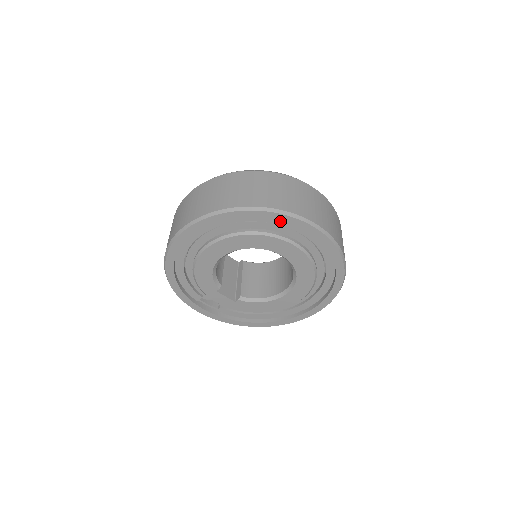
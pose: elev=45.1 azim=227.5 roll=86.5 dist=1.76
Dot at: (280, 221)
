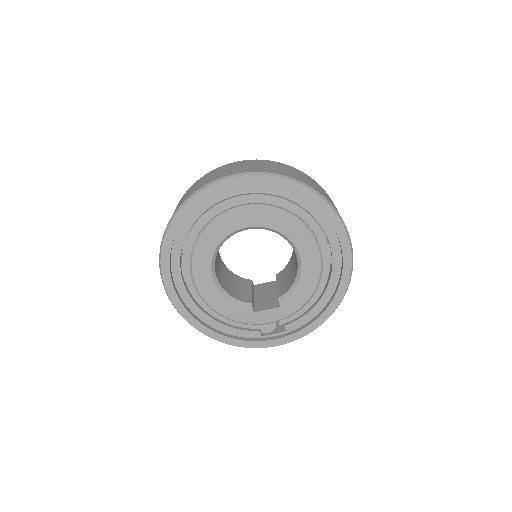
Dot at: occluded
